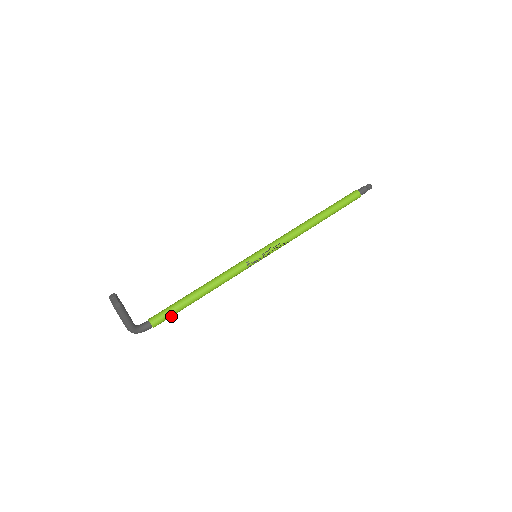
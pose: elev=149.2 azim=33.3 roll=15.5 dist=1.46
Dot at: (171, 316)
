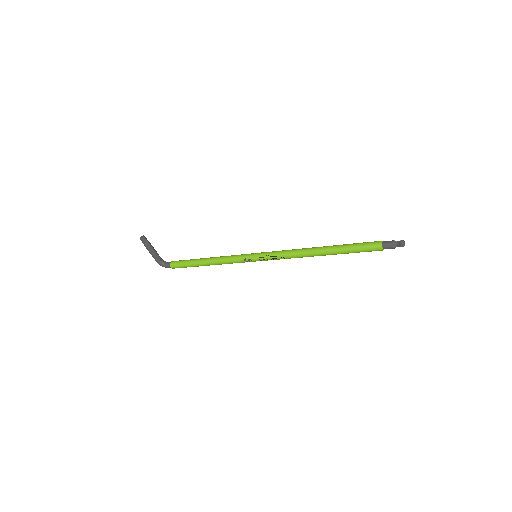
Dot at: (185, 267)
